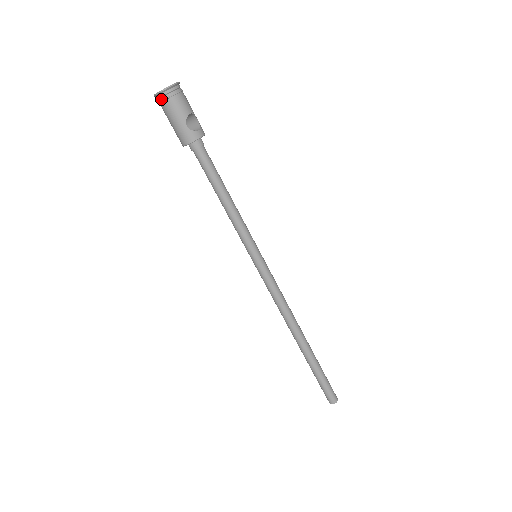
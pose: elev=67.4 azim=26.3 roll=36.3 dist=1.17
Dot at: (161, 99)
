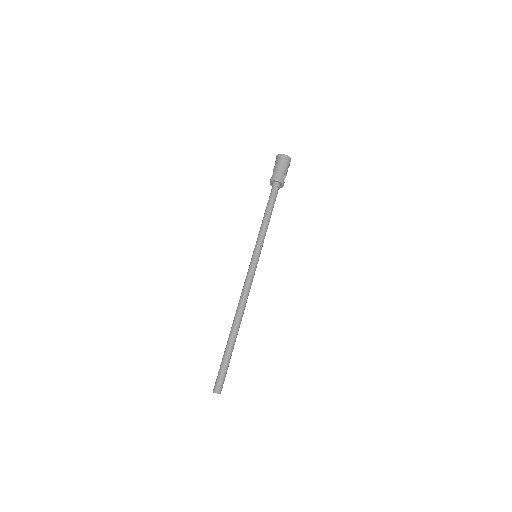
Dot at: (282, 157)
